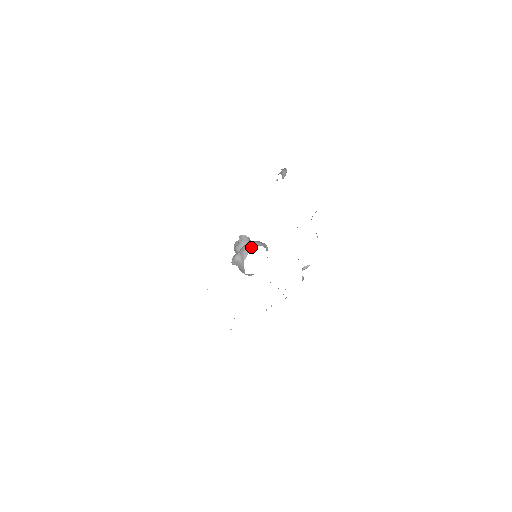
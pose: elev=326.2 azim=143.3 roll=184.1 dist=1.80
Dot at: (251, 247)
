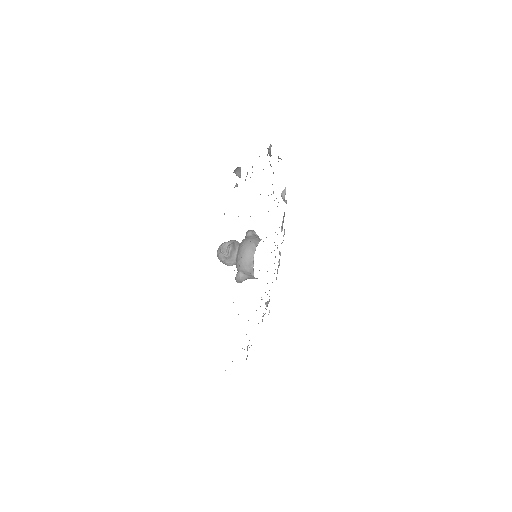
Dot at: (250, 260)
